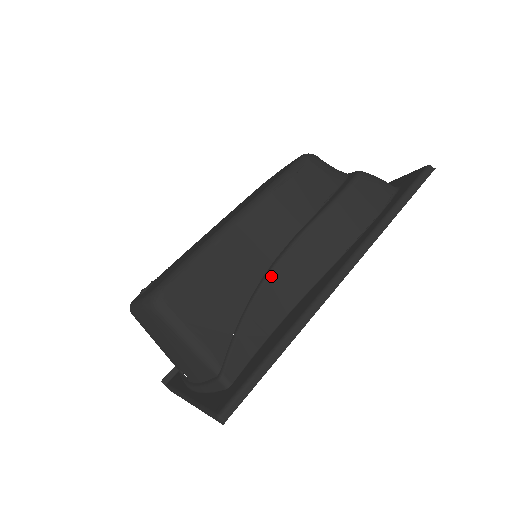
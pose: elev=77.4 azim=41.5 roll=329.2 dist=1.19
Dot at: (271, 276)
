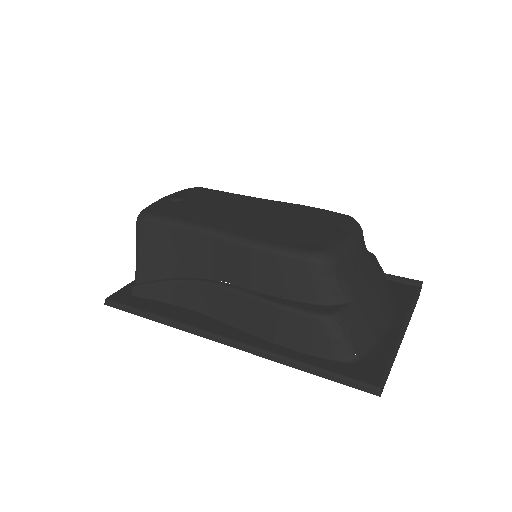
Dot at: (201, 284)
